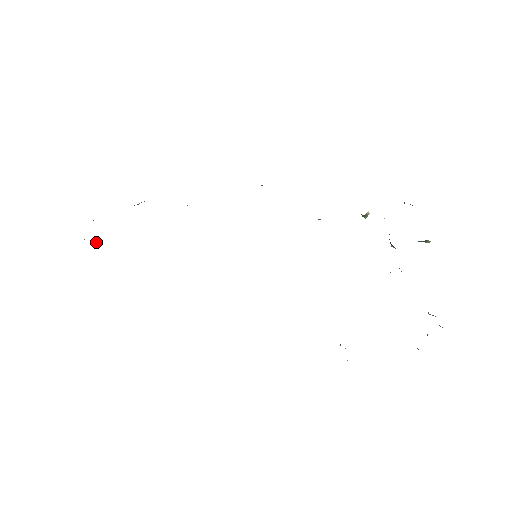
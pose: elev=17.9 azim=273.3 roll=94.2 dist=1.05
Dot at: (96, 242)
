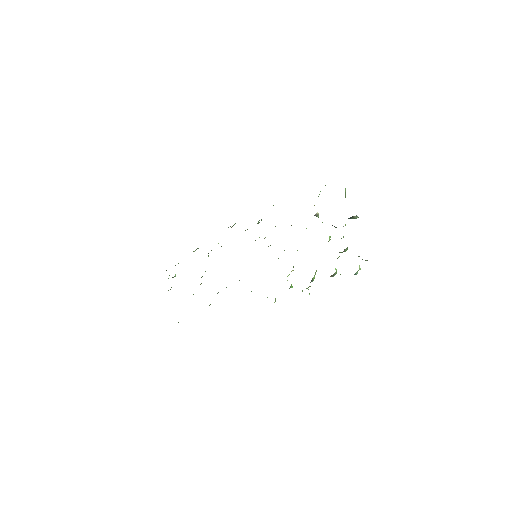
Dot at: (175, 276)
